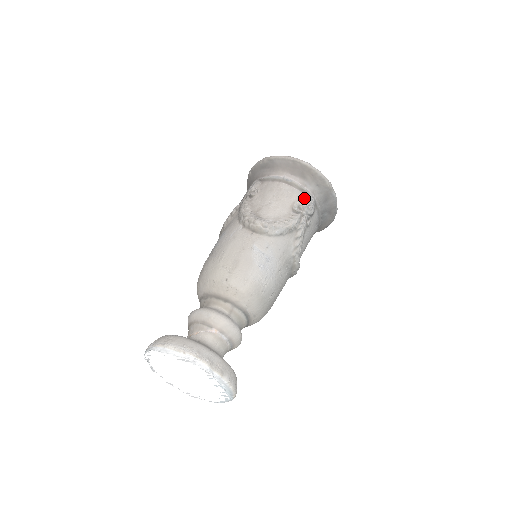
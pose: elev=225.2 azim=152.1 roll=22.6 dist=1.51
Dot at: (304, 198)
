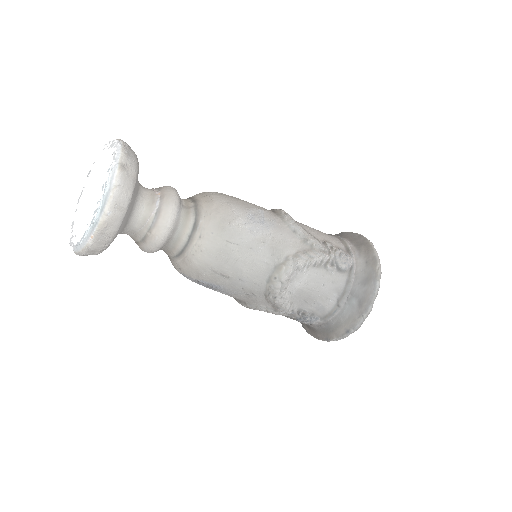
Dot at: (344, 251)
